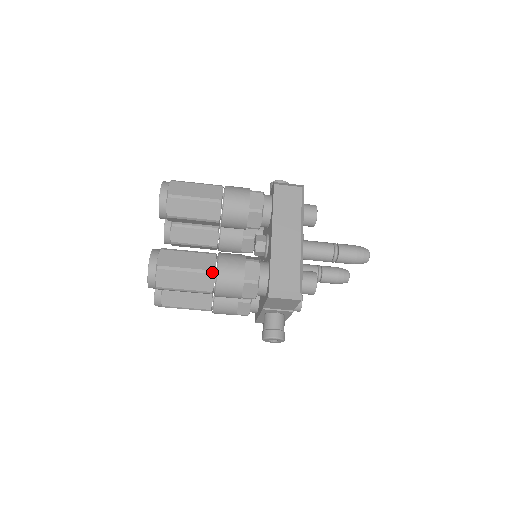
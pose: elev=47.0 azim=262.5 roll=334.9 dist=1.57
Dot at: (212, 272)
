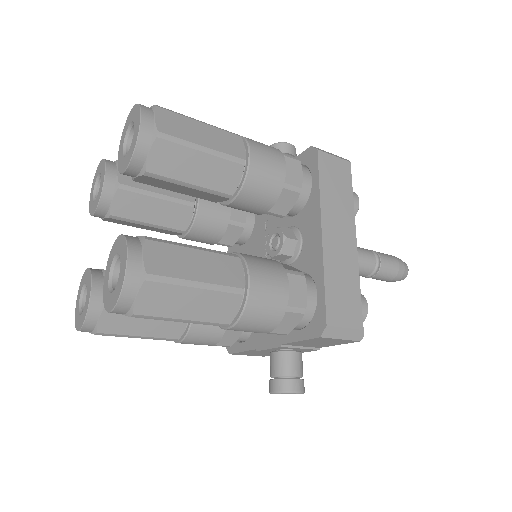
Dot at: (241, 291)
